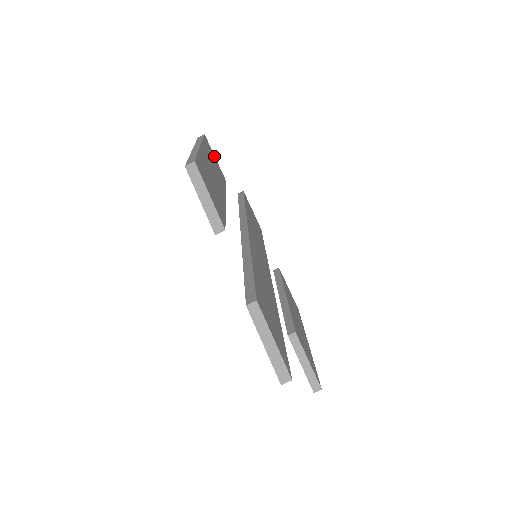
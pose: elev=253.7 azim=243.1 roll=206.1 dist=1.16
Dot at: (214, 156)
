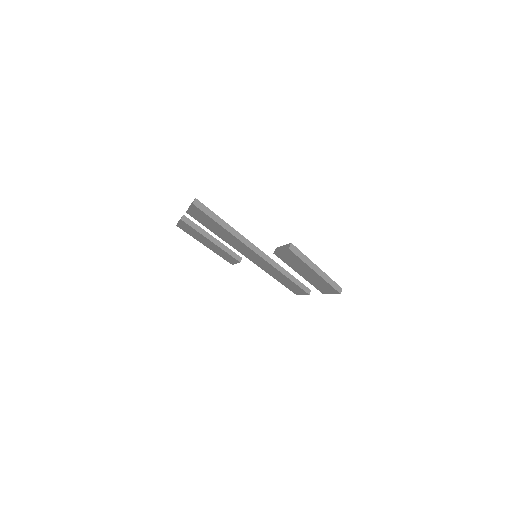
Dot at: occluded
